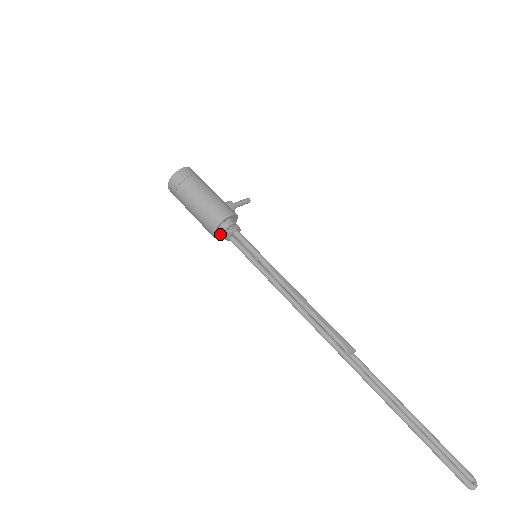
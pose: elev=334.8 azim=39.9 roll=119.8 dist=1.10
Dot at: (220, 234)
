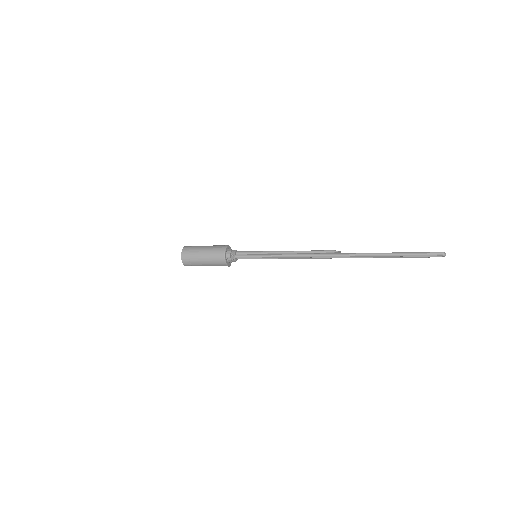
Dot at: (228, 257)
